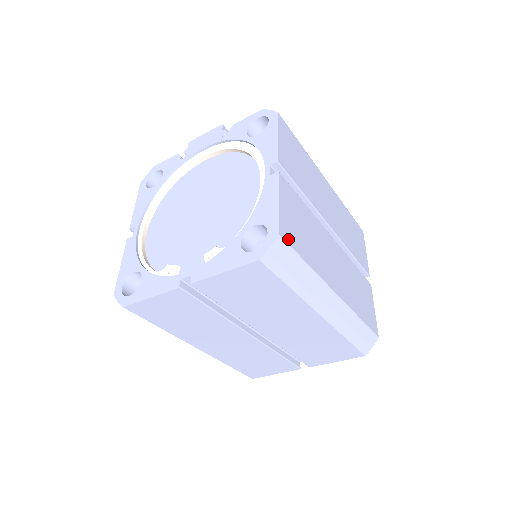
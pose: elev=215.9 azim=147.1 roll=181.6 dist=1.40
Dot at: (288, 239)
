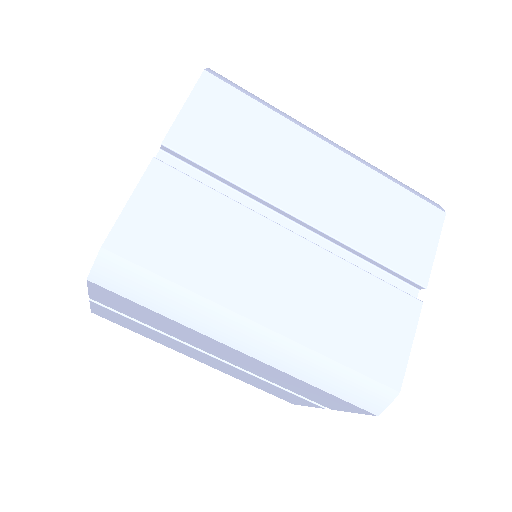
Dot at: (128, 251)
